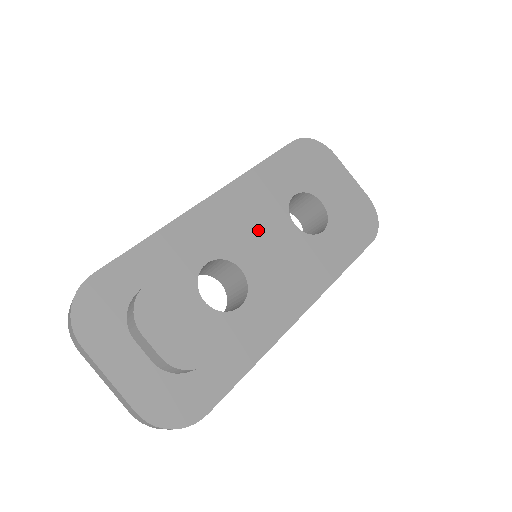
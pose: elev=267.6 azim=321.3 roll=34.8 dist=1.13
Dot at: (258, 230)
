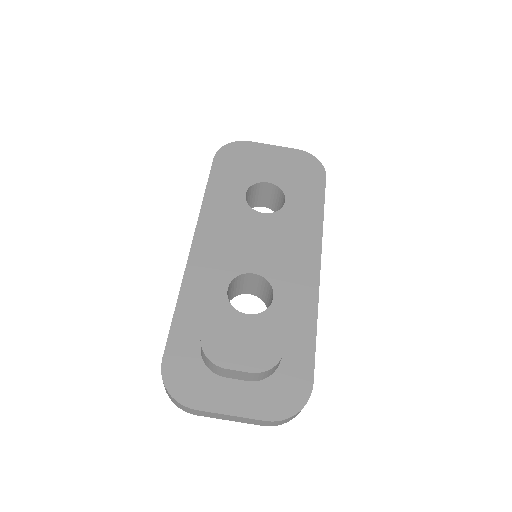
Dot at: (242, 238)
